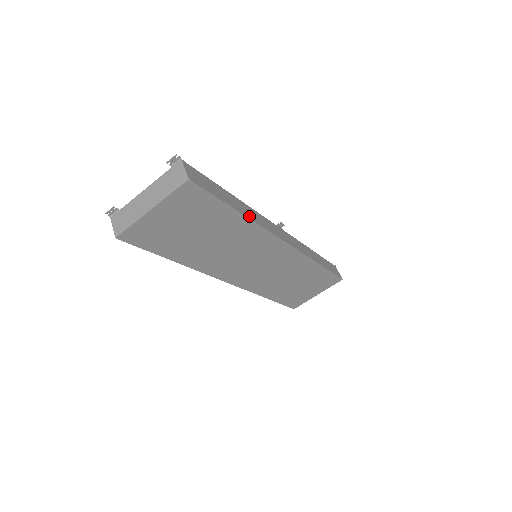
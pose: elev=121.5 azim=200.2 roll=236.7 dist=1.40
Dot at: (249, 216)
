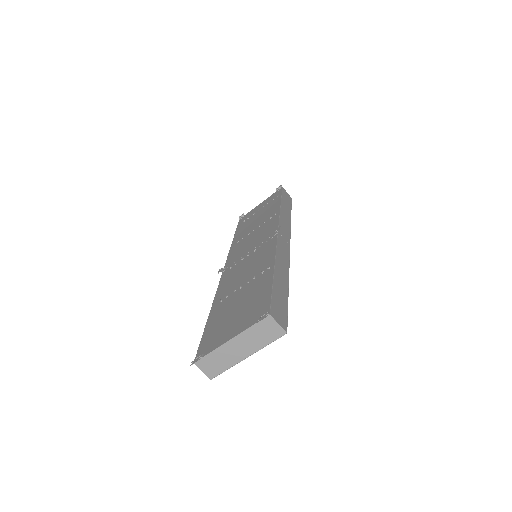
Dot at: (286, 275)
